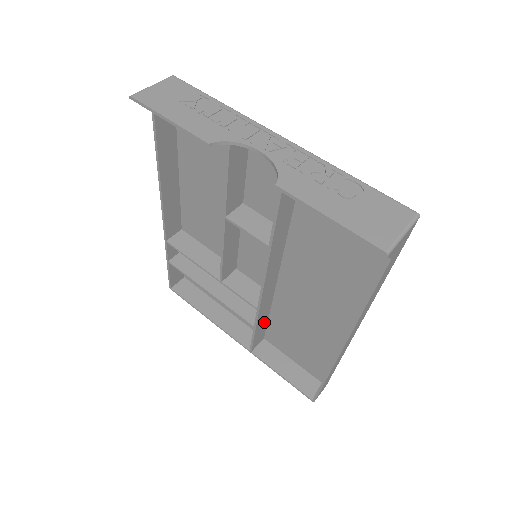
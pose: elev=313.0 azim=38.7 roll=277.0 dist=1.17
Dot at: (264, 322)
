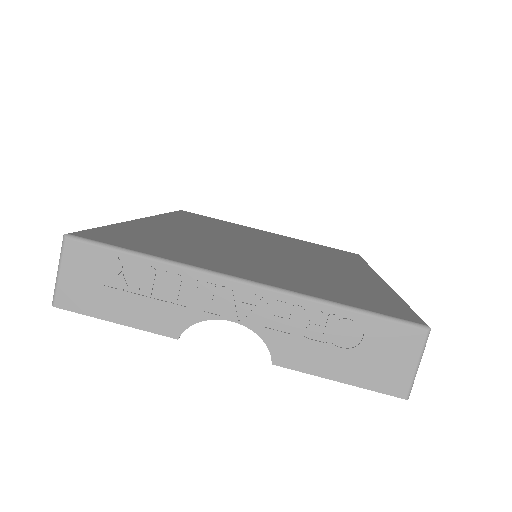
Dot at: occluded
